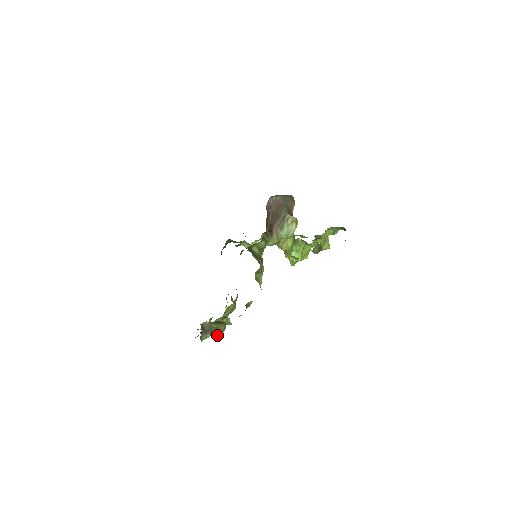
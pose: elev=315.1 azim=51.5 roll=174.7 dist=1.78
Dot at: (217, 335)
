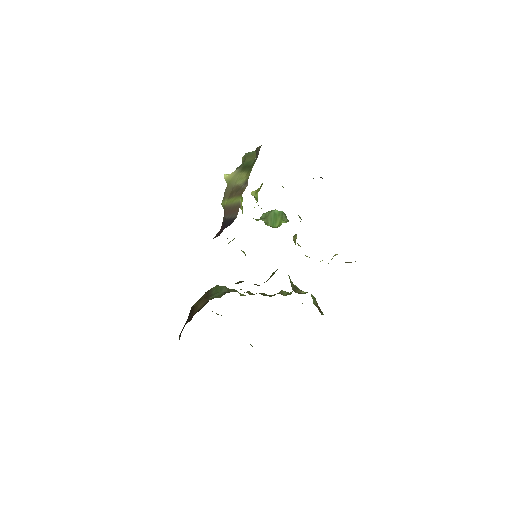
Dot at: occluded
